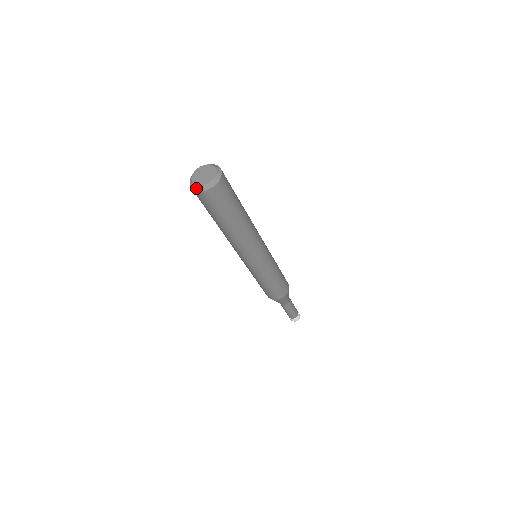
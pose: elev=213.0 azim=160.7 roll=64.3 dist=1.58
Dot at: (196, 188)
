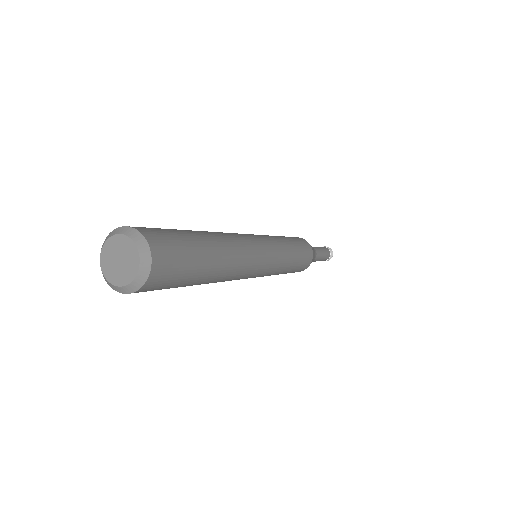
Dot at: (100, 266)
